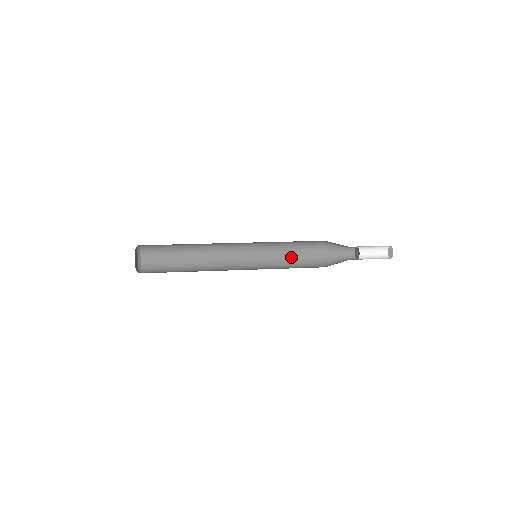
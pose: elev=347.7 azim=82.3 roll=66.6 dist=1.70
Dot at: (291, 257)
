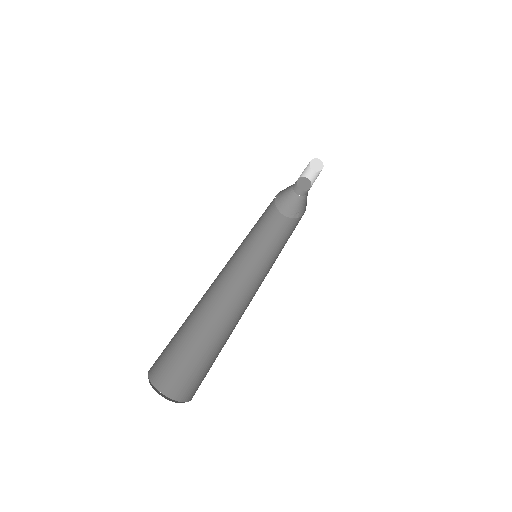
Dot at: (269, 237)
